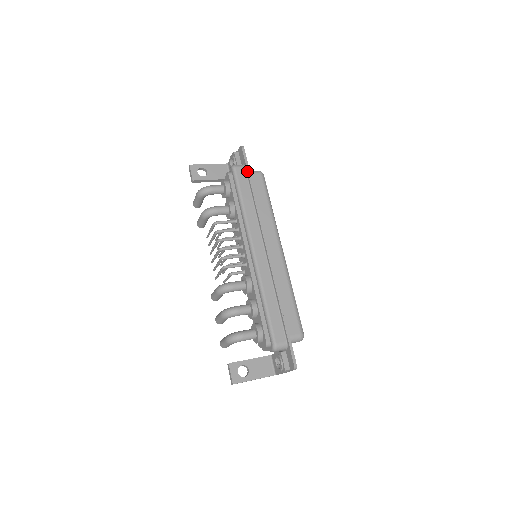
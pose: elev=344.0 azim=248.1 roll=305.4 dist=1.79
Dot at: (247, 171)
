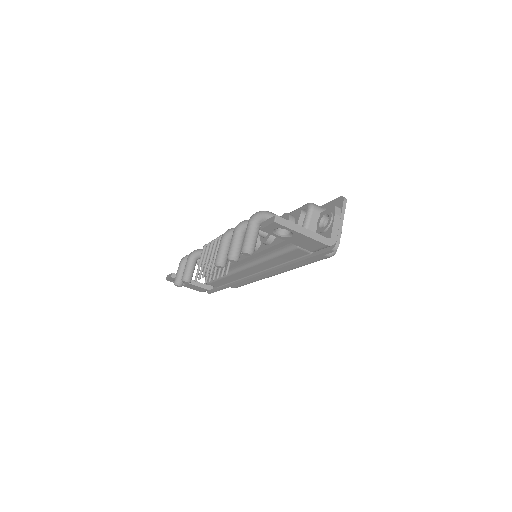
Dot at: occluded
